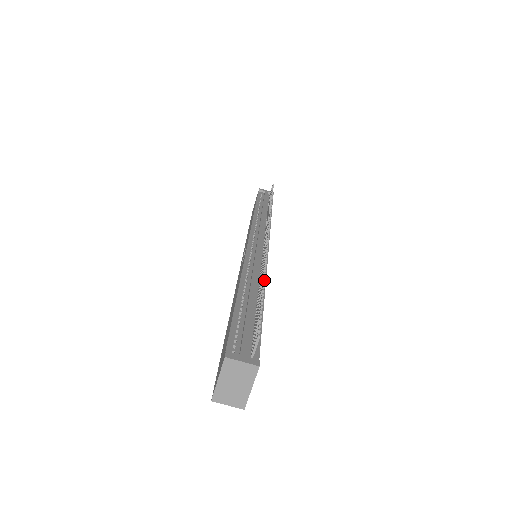
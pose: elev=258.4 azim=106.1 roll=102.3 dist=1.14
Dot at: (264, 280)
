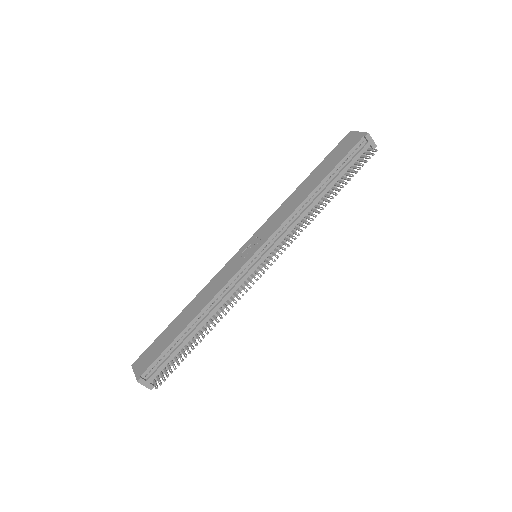
Dot at: (203, 338)
